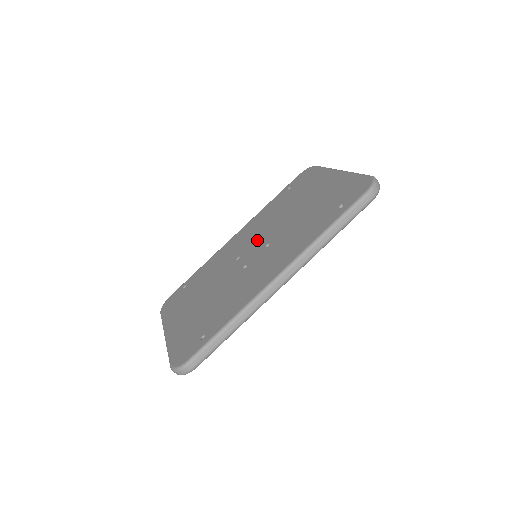
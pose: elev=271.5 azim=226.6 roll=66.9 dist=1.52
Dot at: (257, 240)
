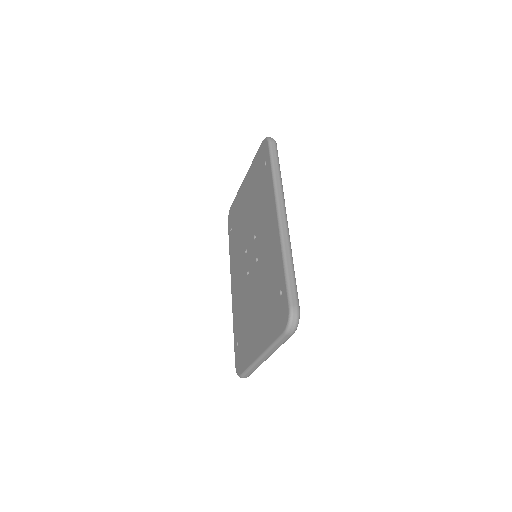
Dot at: (246, 253)
